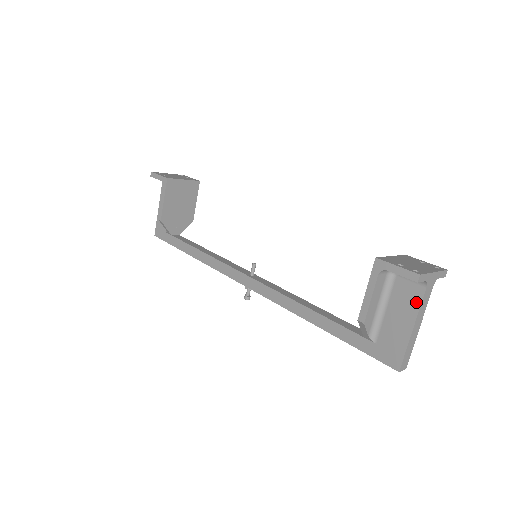
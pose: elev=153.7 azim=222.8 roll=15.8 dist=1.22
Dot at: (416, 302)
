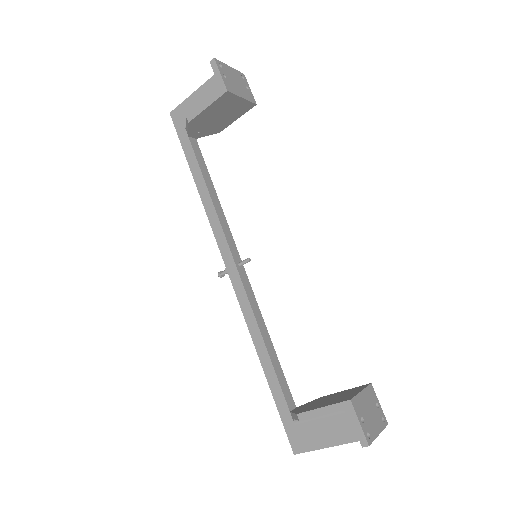
Dot at: (348, 438)
